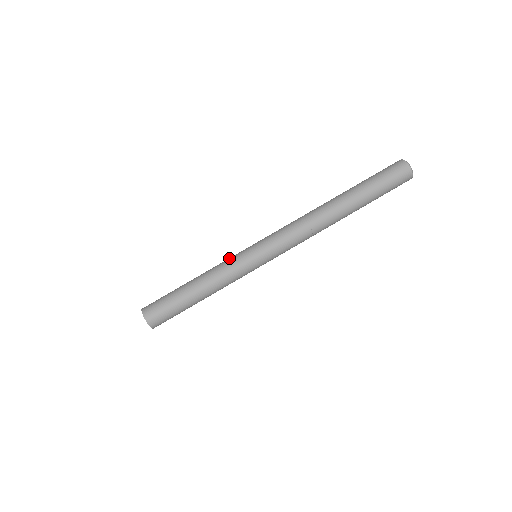
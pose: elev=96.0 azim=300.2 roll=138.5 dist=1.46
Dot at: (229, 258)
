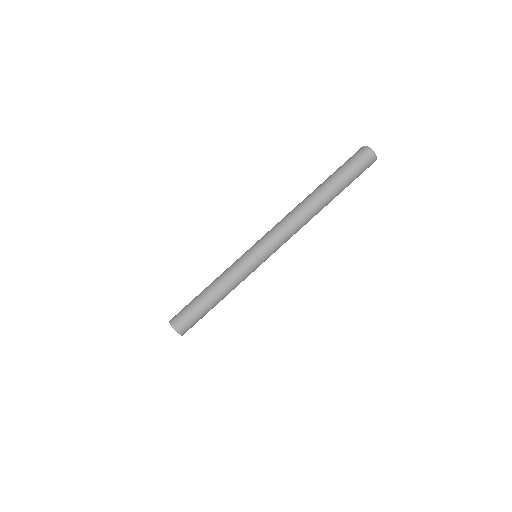
Dot at: (233, 263)
